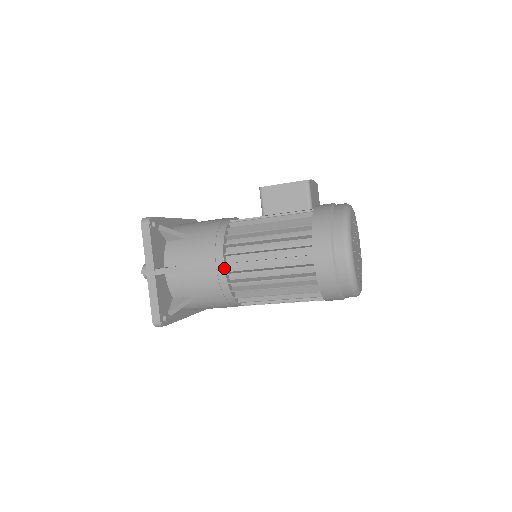
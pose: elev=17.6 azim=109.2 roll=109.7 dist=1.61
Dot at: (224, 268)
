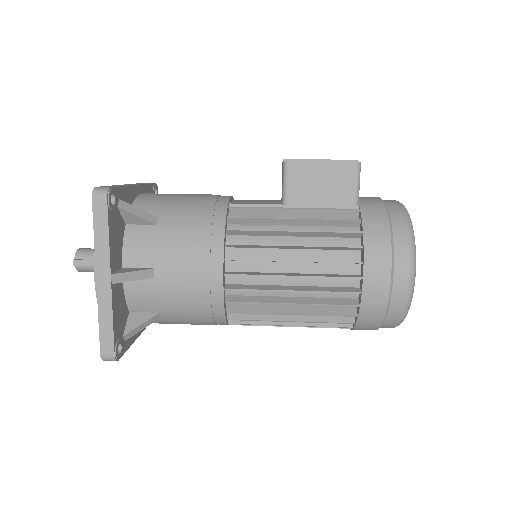
Dot at: (223, 280)
